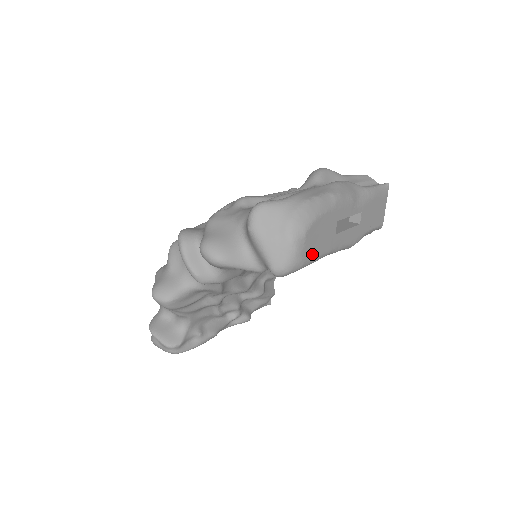
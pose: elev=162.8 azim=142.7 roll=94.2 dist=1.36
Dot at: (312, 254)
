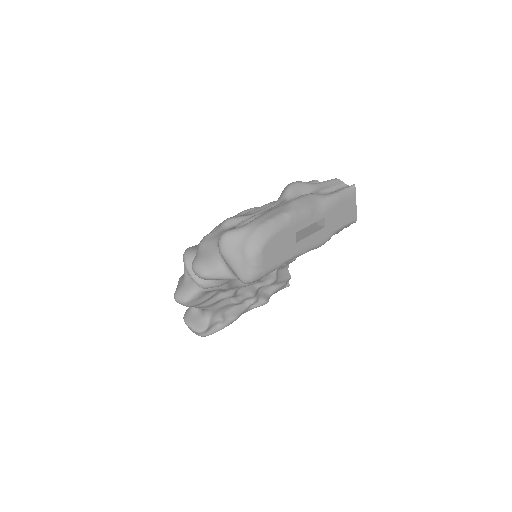
Dot at: (273, 263)
